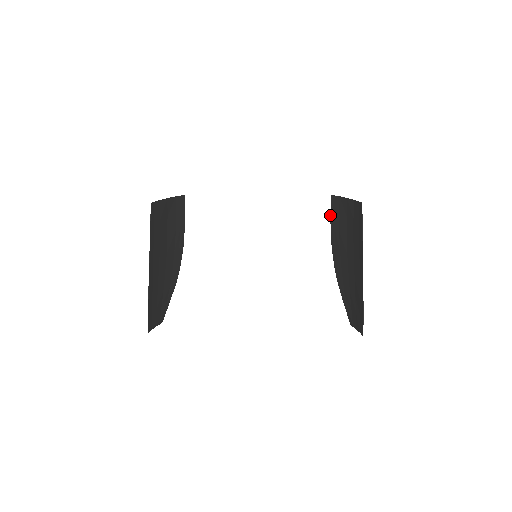
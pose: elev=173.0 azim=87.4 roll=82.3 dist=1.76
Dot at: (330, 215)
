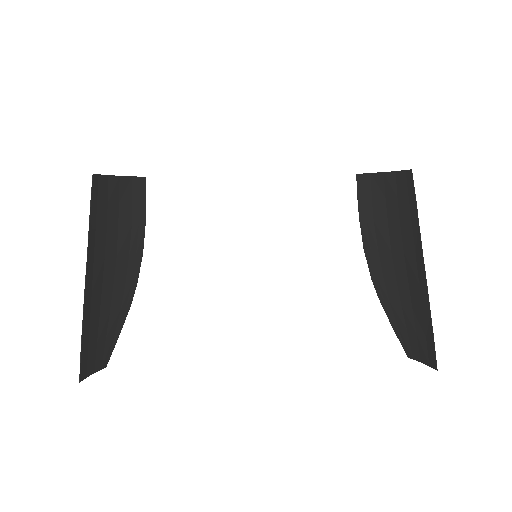
Dot at: occluded
